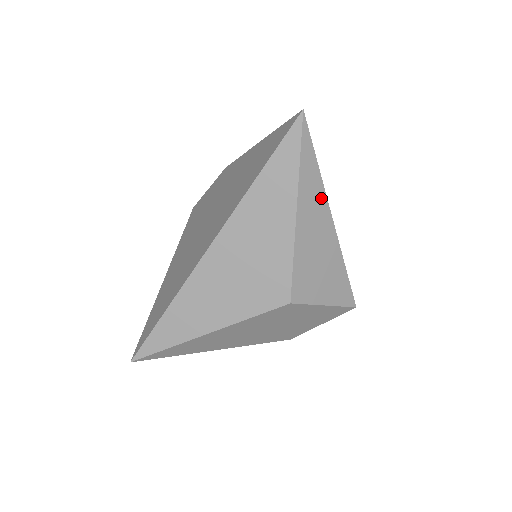
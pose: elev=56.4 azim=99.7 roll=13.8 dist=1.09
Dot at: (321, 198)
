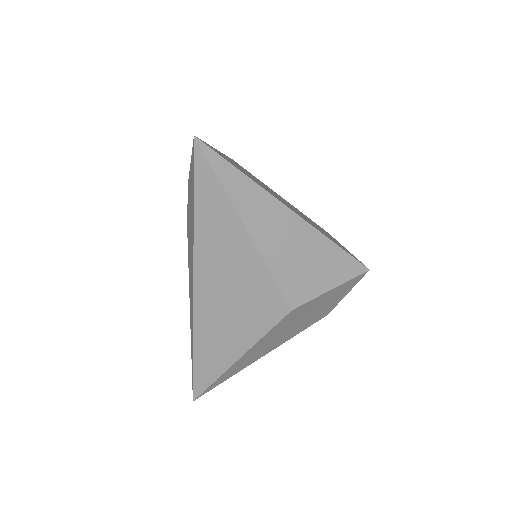
Dot at: (267, 201)
